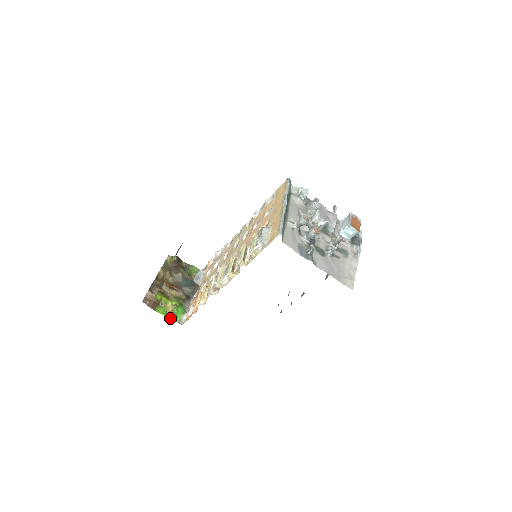
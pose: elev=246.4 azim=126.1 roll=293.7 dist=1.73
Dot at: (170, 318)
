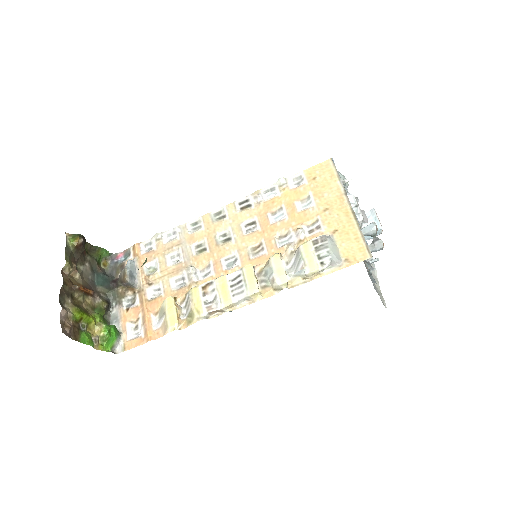
Dot at: (99, 347)
